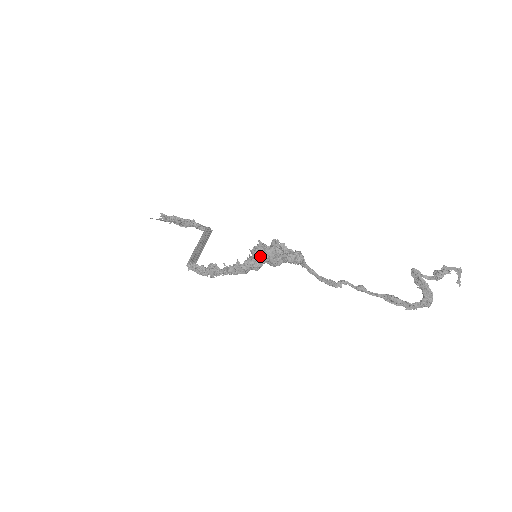
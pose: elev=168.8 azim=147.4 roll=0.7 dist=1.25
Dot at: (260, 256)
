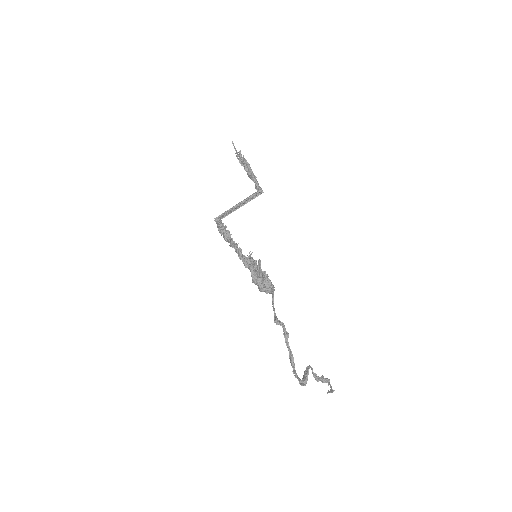
Dot at: (251, 267)
